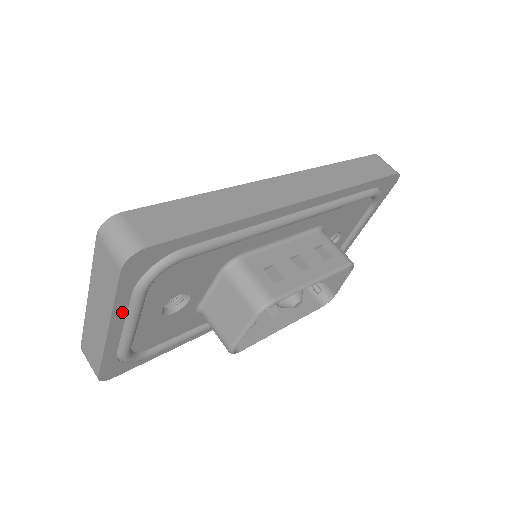
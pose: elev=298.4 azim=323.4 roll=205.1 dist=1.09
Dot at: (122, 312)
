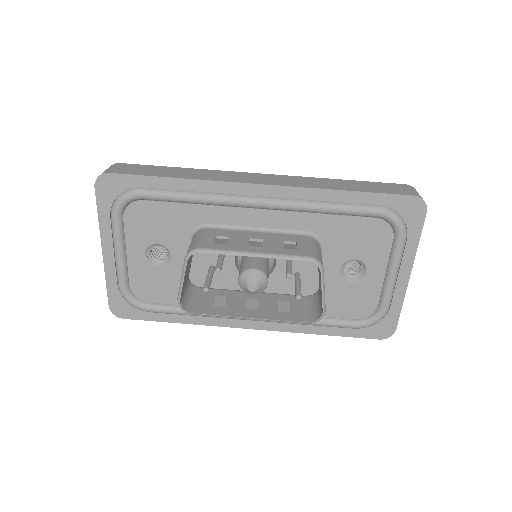
Dot at: (108, 234)
